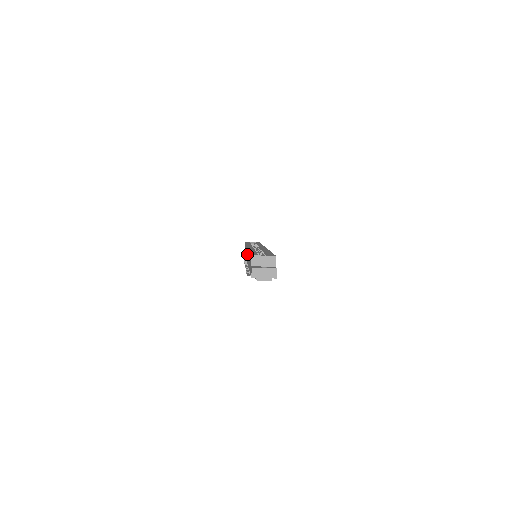
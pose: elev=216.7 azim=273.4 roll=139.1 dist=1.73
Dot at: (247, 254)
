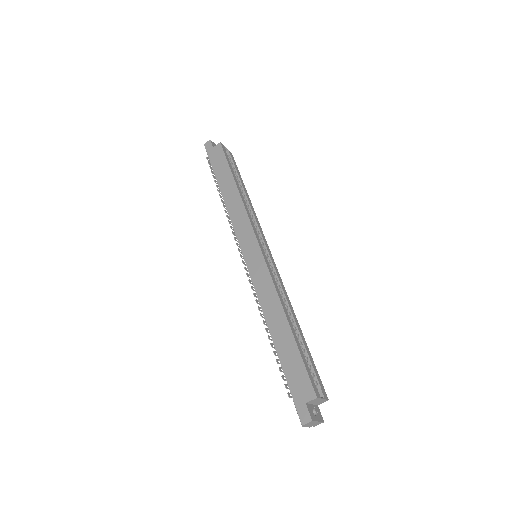
Dot at: (256, 261)
